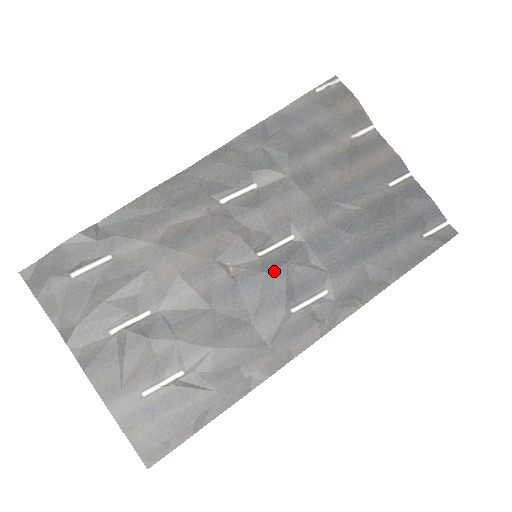
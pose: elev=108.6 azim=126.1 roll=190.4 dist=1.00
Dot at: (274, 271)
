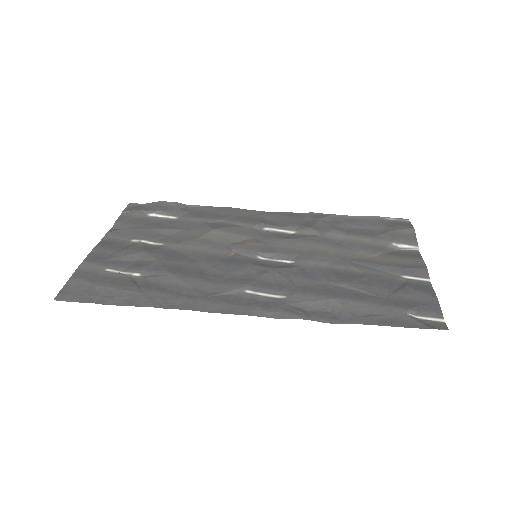
Dot at: (259, 267)
